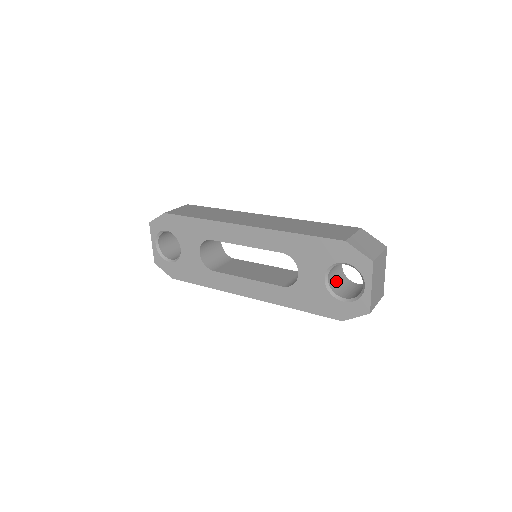
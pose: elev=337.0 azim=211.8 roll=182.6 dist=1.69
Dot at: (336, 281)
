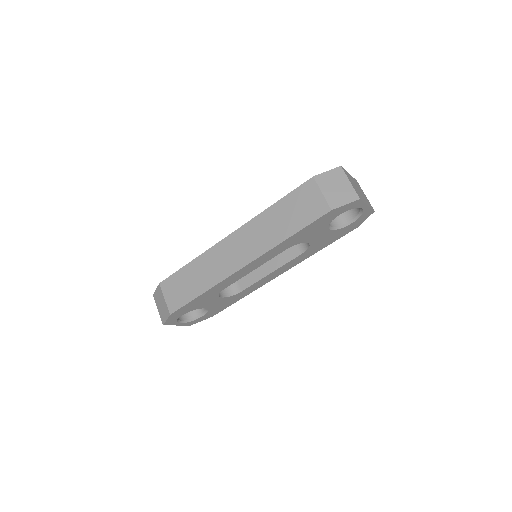
Dot at: occluded
